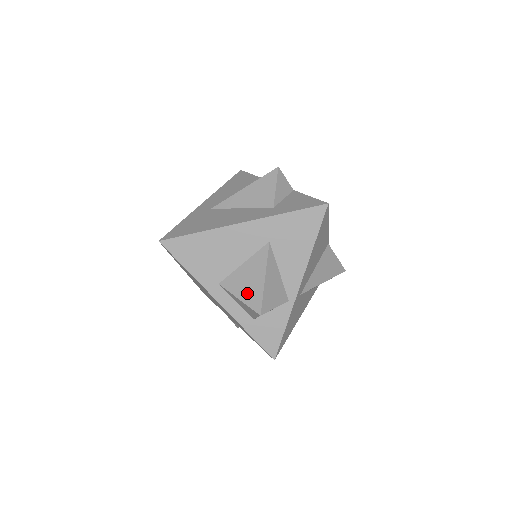
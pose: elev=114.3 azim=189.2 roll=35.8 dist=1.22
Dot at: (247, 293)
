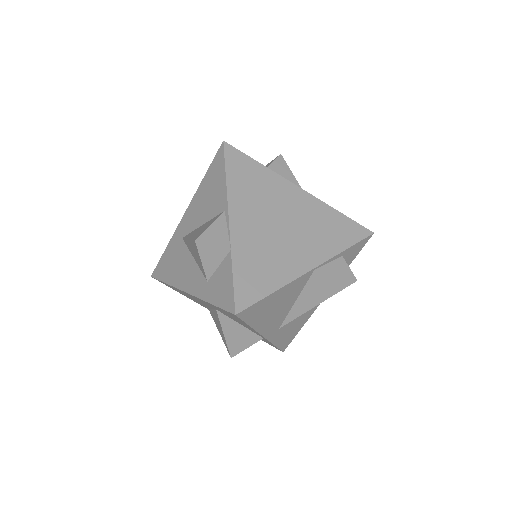
Dot at: (221, 334)
